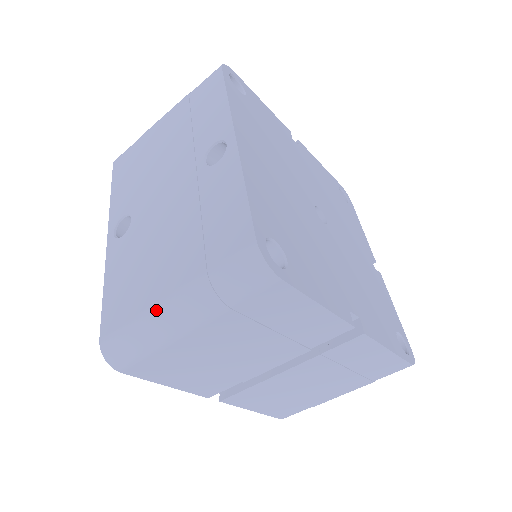
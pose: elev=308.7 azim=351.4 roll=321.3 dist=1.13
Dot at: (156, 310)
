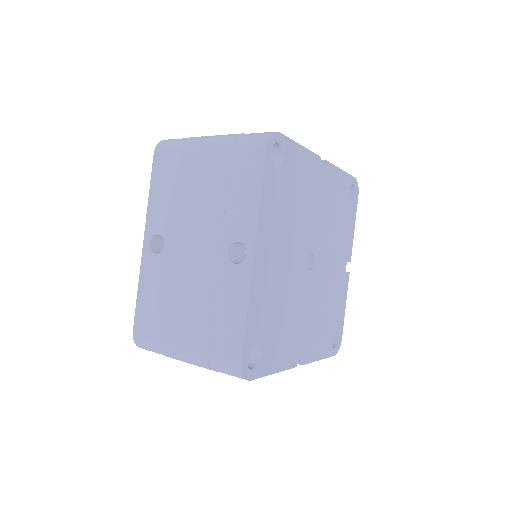
Dot at: (172, 348)
